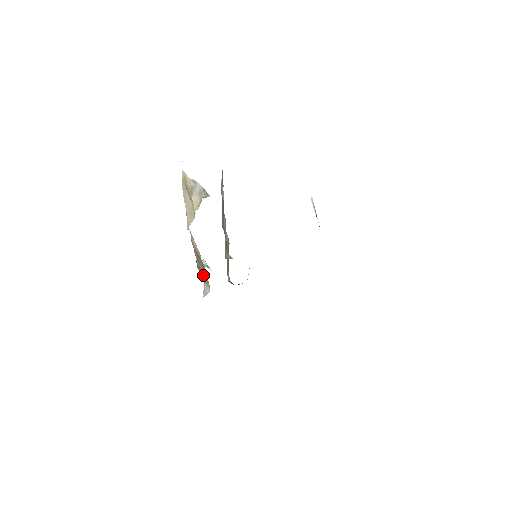
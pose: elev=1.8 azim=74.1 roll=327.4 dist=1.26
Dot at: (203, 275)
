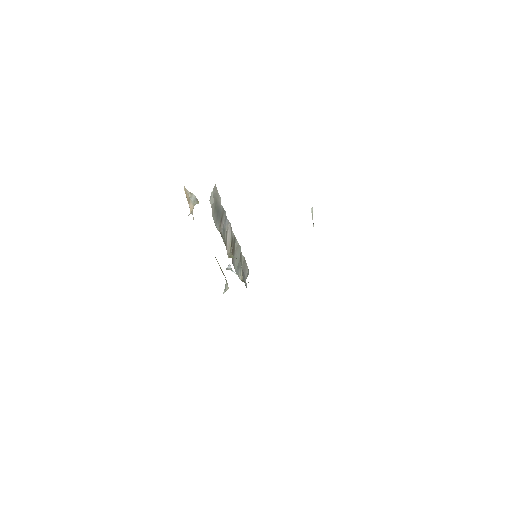
Dot at: occluded
